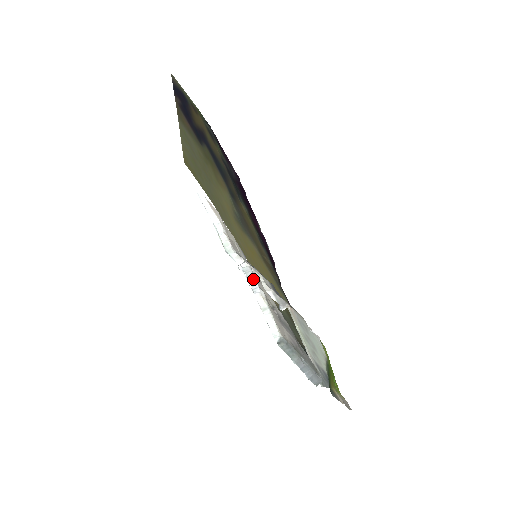
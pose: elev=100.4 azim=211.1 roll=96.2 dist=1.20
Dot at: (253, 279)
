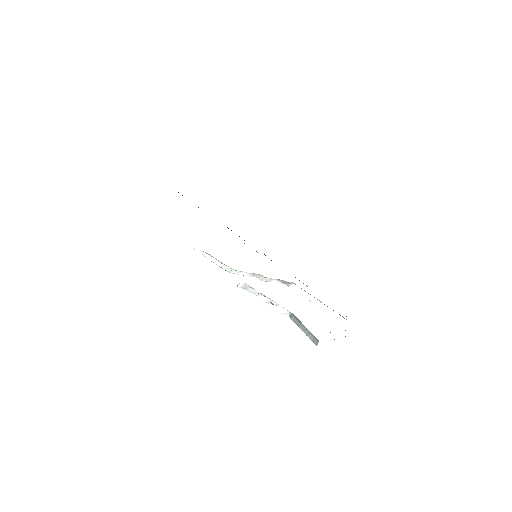
Dot at: (251, 289)
